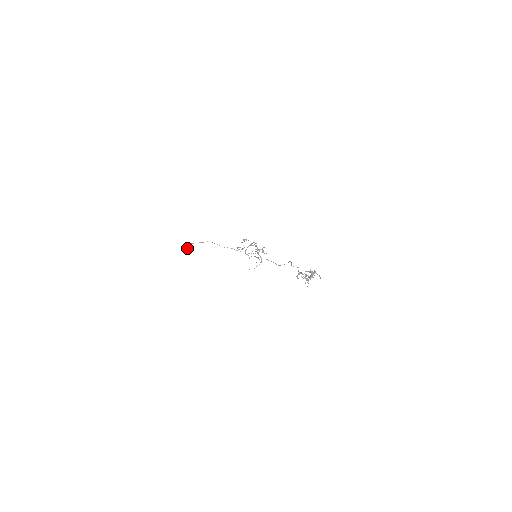
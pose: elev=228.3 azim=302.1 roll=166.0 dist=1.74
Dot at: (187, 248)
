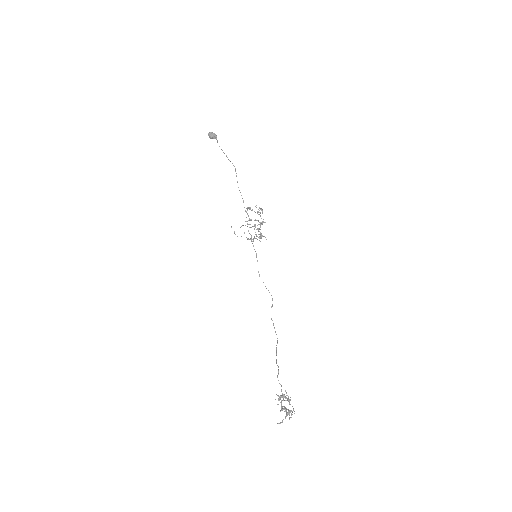
Dot at: (209, 136)
